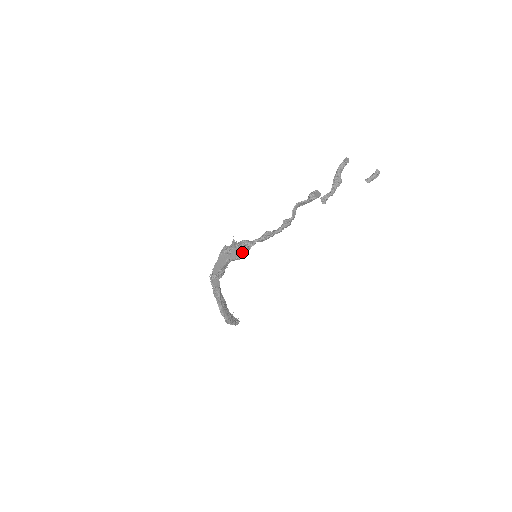
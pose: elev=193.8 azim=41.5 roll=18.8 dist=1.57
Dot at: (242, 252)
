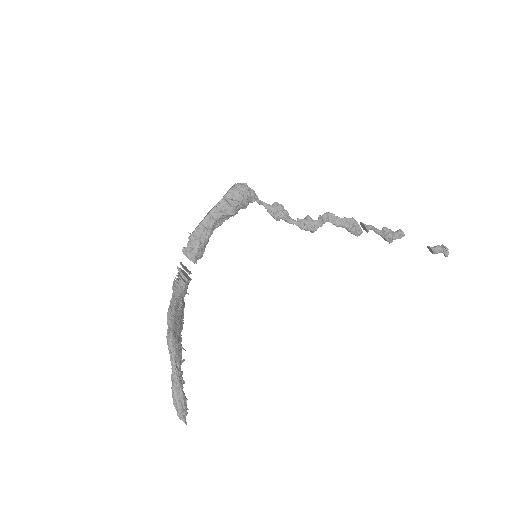
Dot at: (238, 186)
